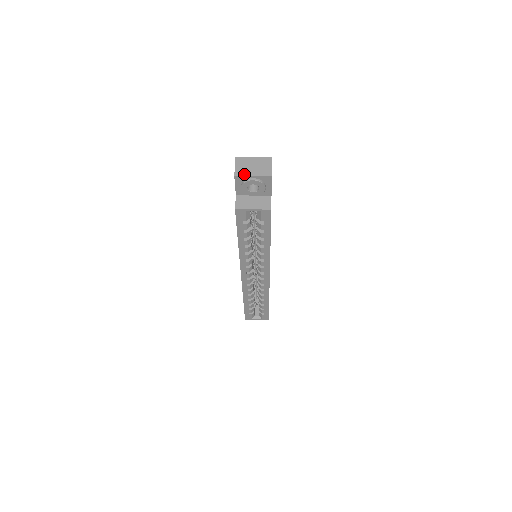
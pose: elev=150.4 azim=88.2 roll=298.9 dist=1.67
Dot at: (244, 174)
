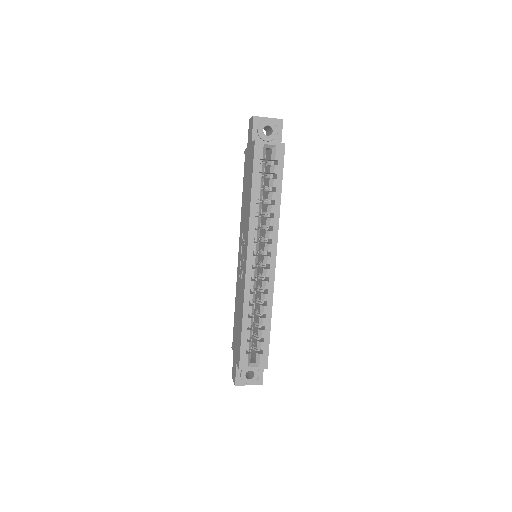
Dot at: (261, 117)
